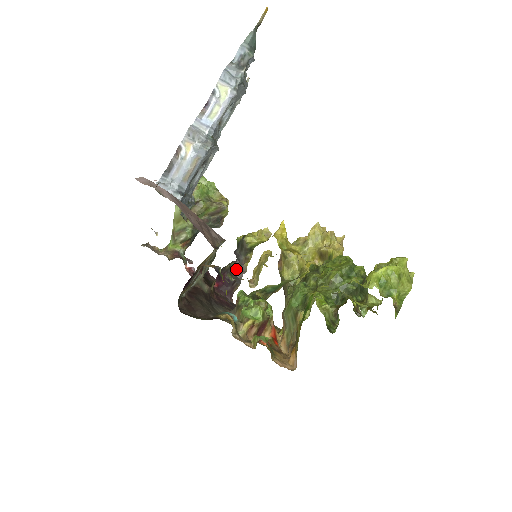
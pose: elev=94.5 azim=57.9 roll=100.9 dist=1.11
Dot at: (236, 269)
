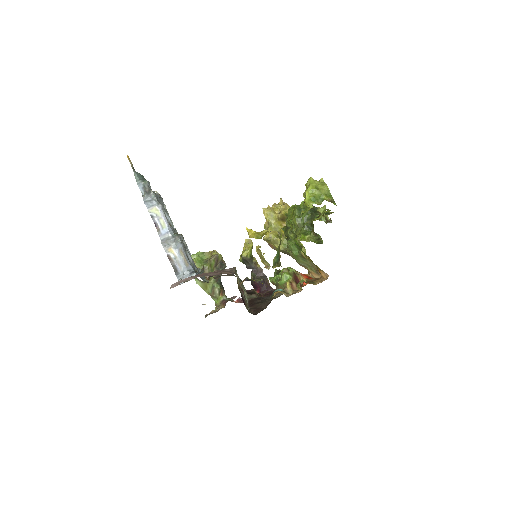
Dot at: (257, 274)
